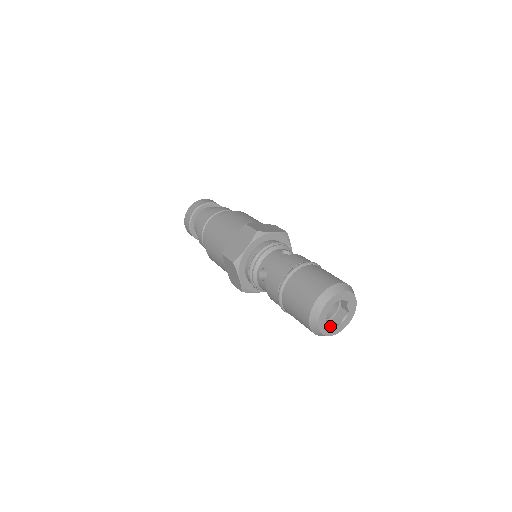
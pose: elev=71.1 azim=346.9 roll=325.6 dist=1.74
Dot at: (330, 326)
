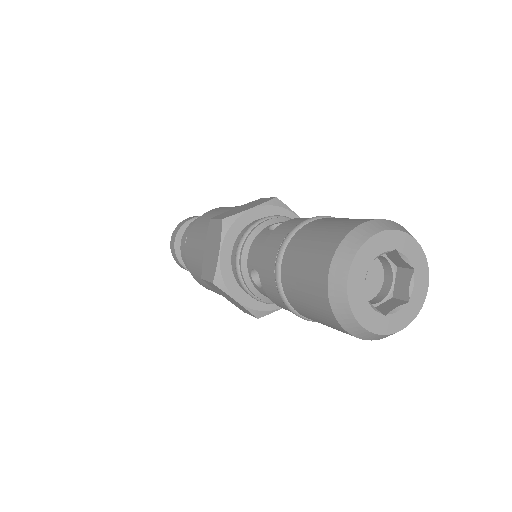
Dot at: (388, 312)
